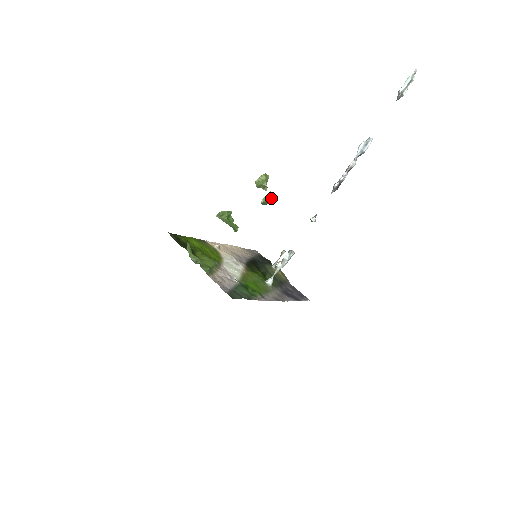
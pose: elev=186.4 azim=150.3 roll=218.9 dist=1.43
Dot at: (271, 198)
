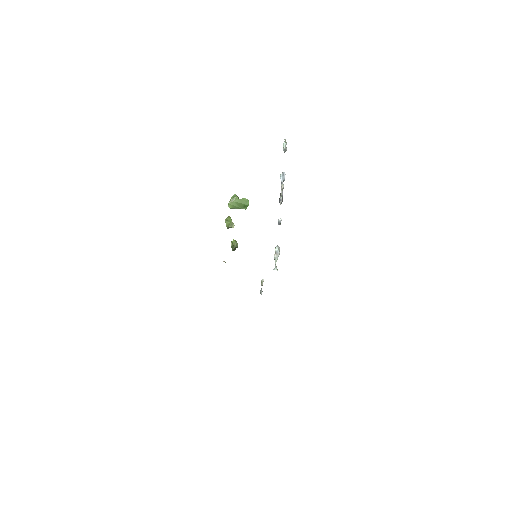
Dot at: (235, 243)
